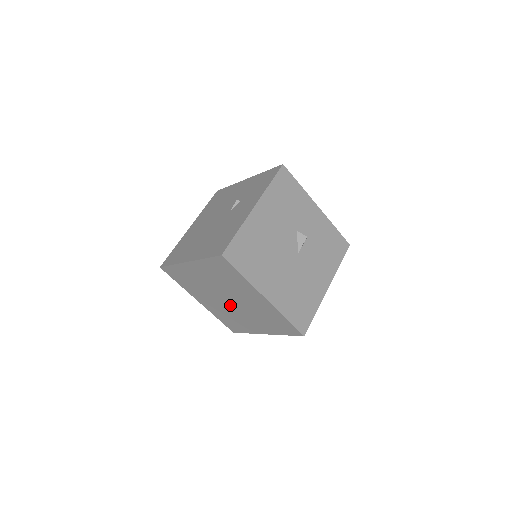
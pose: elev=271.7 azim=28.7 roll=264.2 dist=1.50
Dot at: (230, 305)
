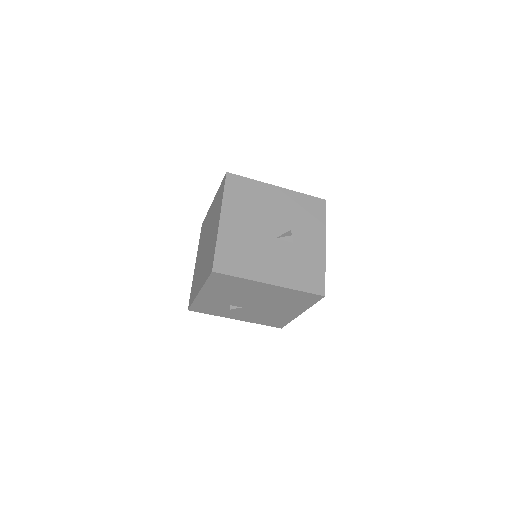
Dot at: (204, 253)
